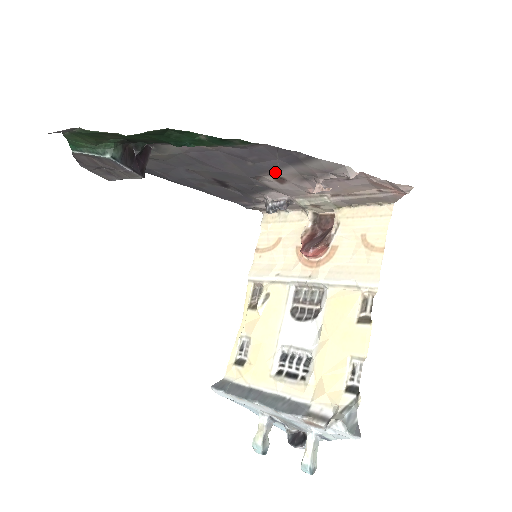
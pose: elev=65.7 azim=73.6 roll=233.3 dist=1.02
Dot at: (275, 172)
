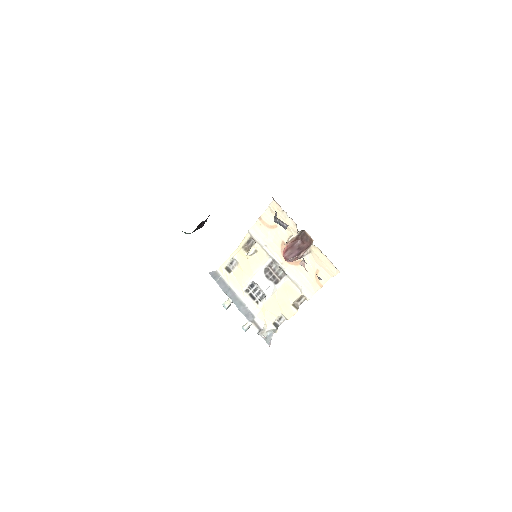
Dot at: occluded
